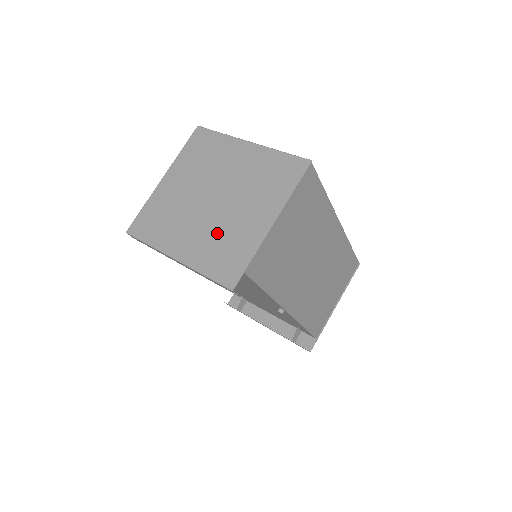
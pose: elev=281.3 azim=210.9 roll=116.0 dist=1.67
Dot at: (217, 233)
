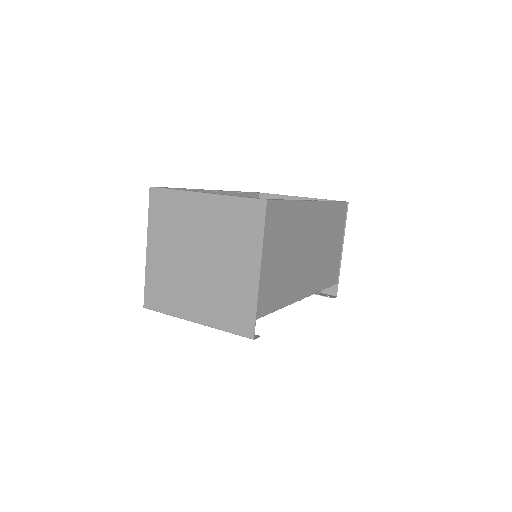
Dot at: (218, 291)
